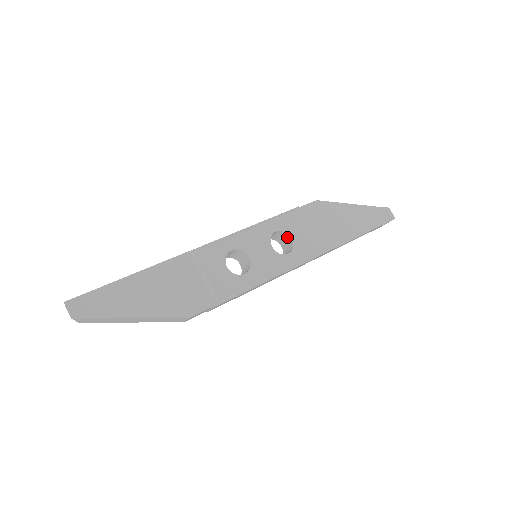
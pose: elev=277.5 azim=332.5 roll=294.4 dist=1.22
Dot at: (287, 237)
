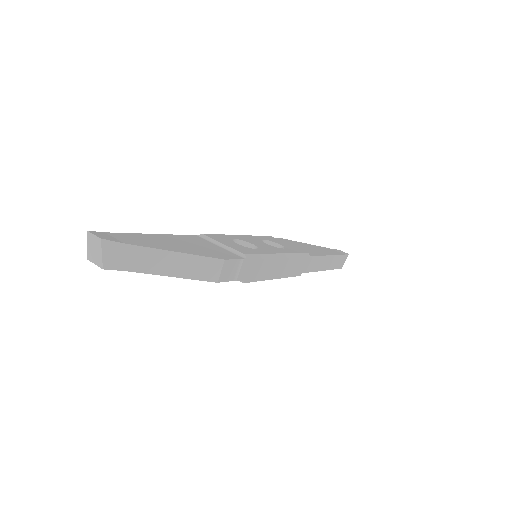
Dot at: occluded
